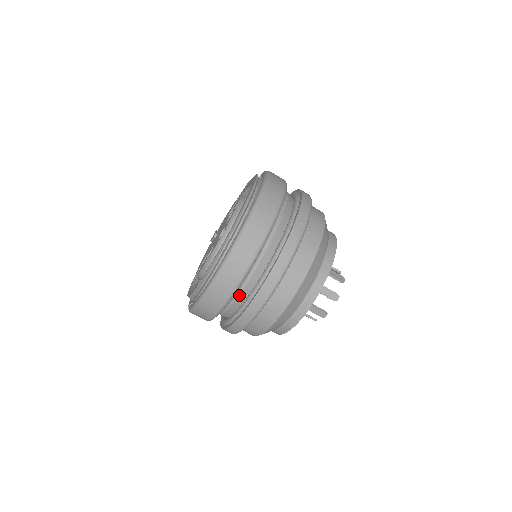
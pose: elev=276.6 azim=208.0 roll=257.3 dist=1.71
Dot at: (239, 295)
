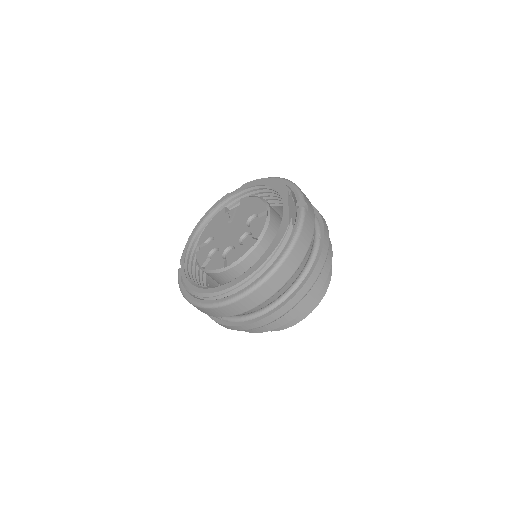
Dot at: occluded
